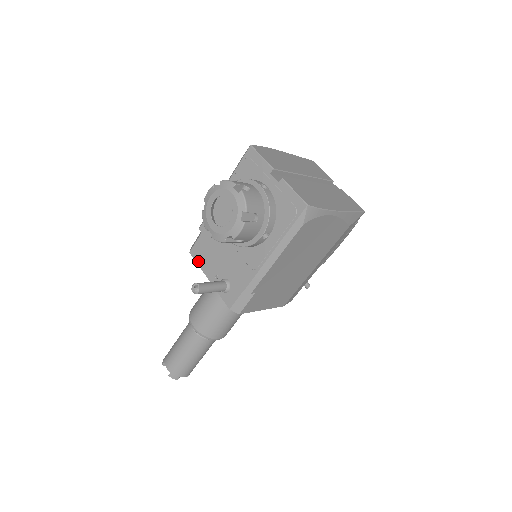
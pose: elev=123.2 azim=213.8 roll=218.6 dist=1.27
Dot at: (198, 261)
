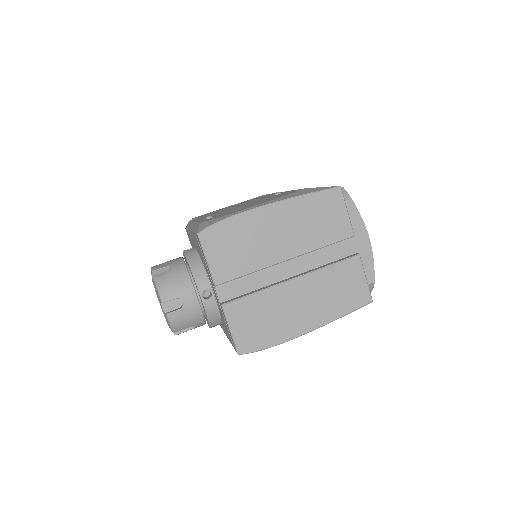
Dot at: occluded
